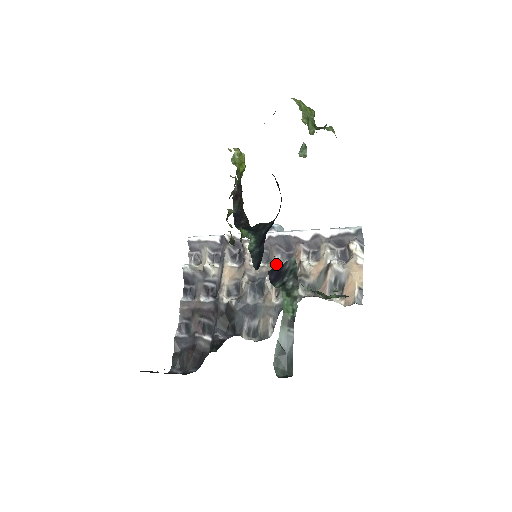
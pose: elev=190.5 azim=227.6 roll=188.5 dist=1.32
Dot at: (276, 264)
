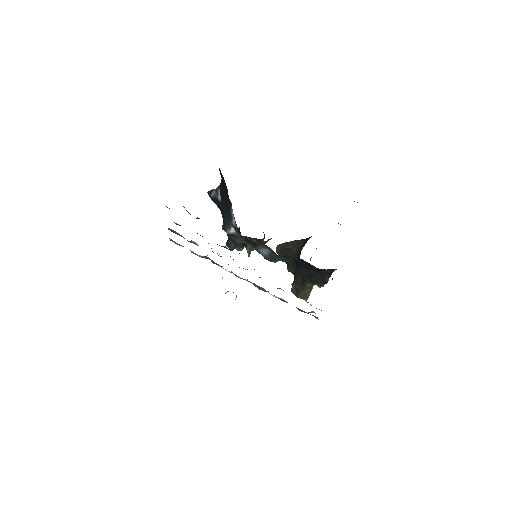
Dot at: occluded
